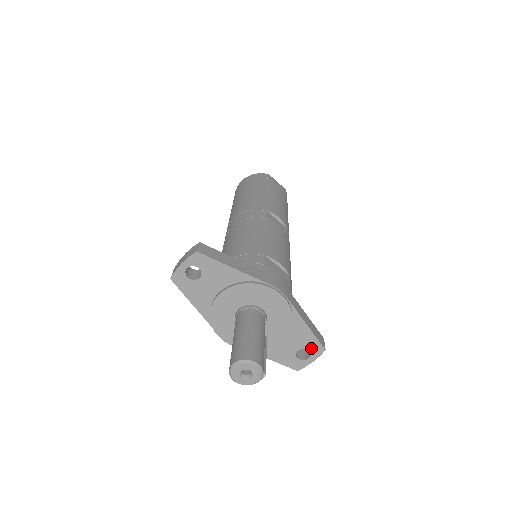
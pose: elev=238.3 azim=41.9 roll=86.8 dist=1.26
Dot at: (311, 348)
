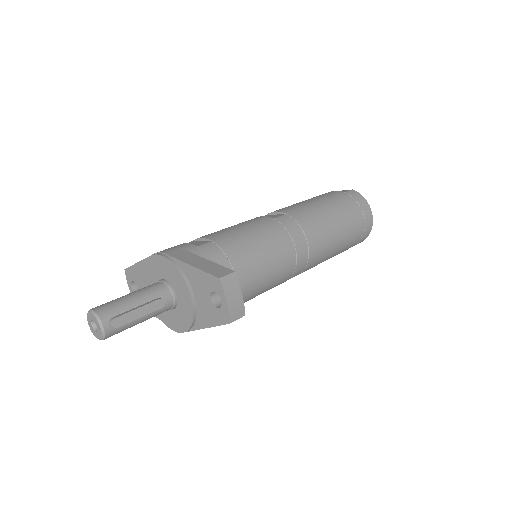
Dot at: (213, 287)
